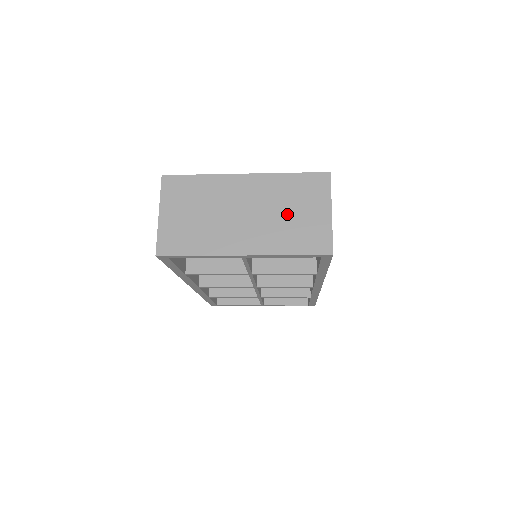
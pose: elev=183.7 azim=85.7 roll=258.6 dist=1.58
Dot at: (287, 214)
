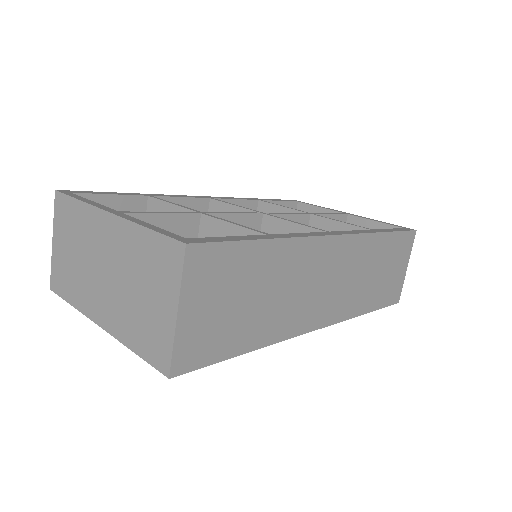
Dot at: (136, 292)
